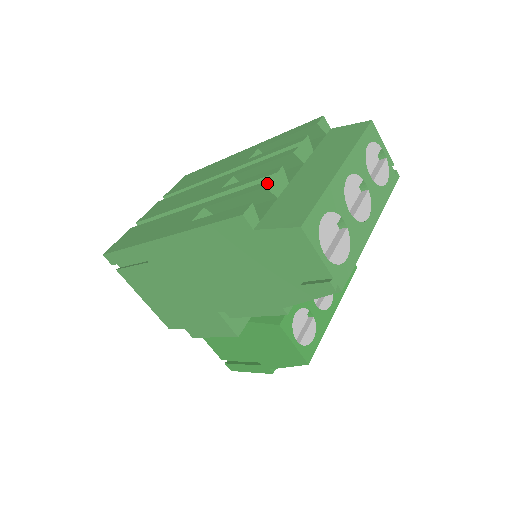
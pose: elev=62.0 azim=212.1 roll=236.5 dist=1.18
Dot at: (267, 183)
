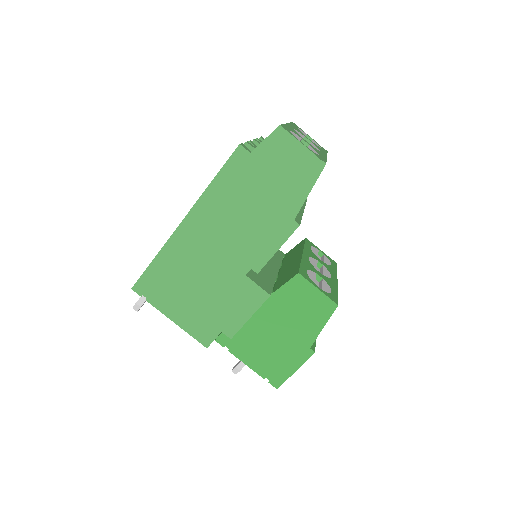
Dot at: (246, 142)
